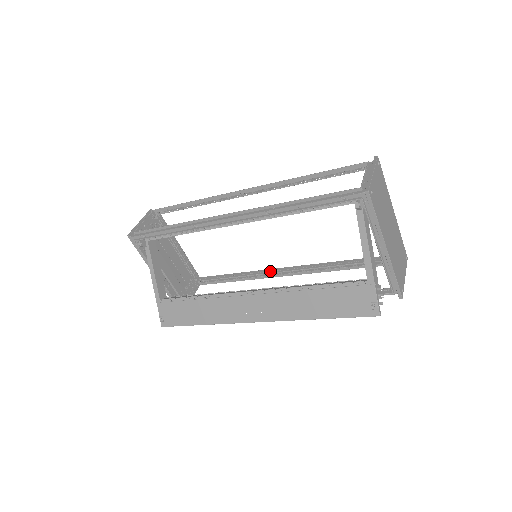
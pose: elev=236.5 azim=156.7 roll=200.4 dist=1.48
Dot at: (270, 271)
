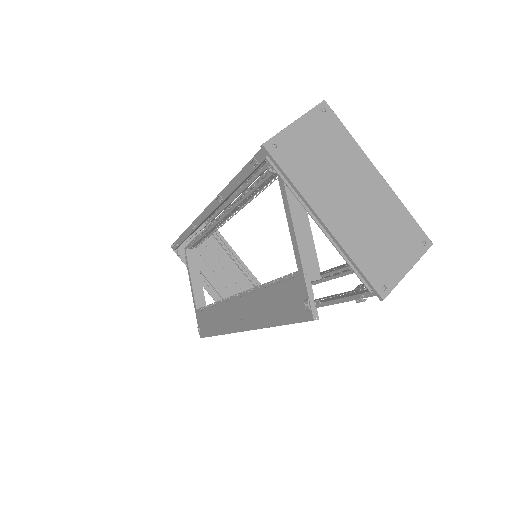
Dot at: occluded
